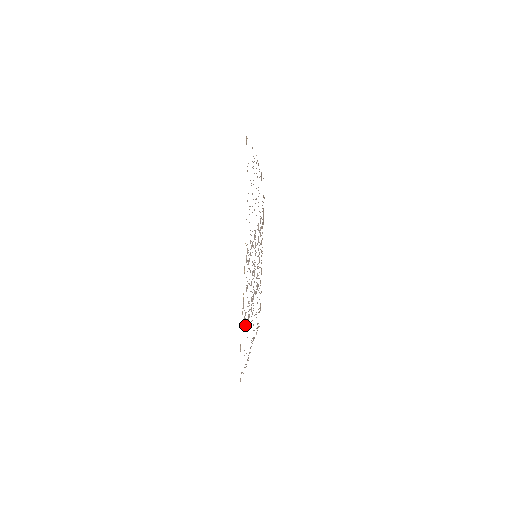
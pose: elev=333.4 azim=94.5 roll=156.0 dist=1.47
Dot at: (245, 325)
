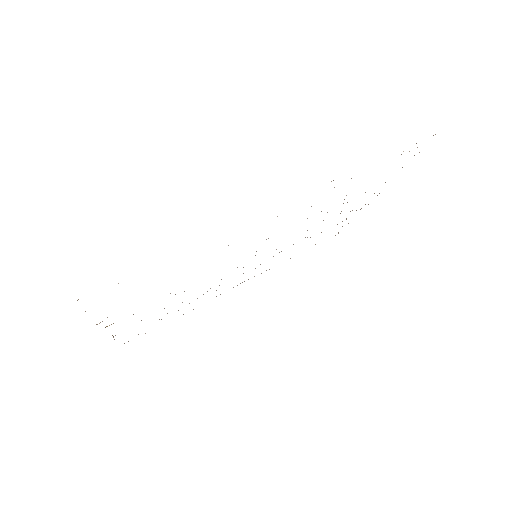
Dot at: occluded
